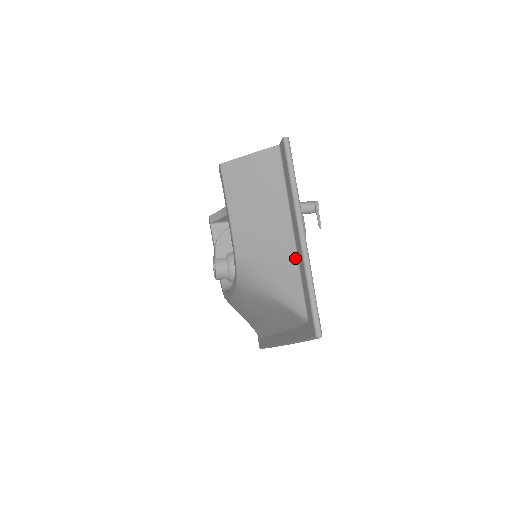
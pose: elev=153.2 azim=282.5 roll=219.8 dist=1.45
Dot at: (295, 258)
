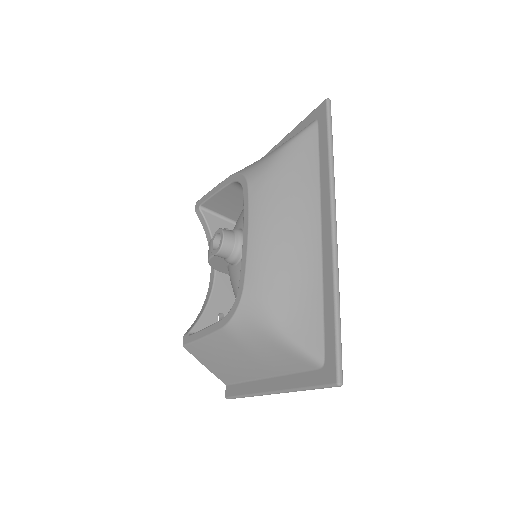
Dot at: occluded
